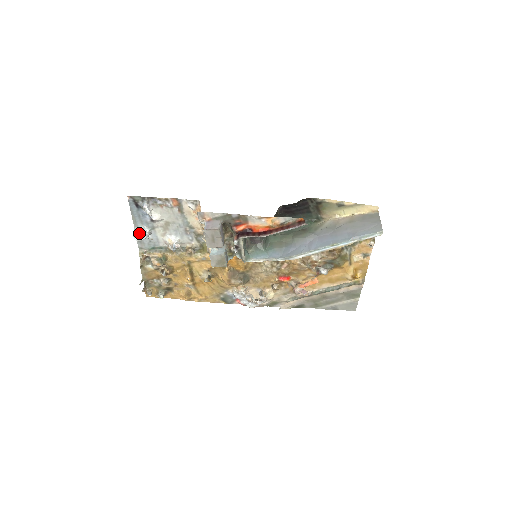
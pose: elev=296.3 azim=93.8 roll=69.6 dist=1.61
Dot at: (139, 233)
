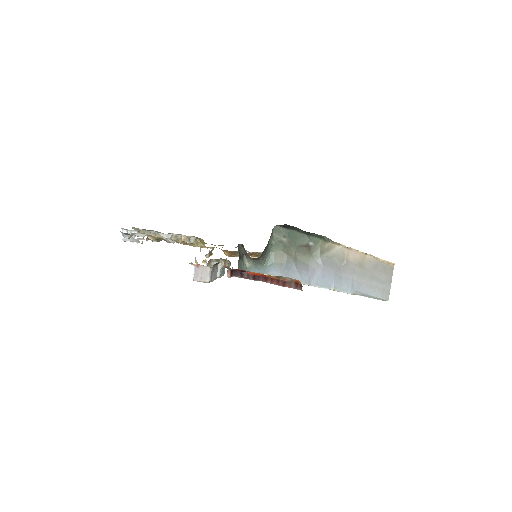
Dot at: occluded
